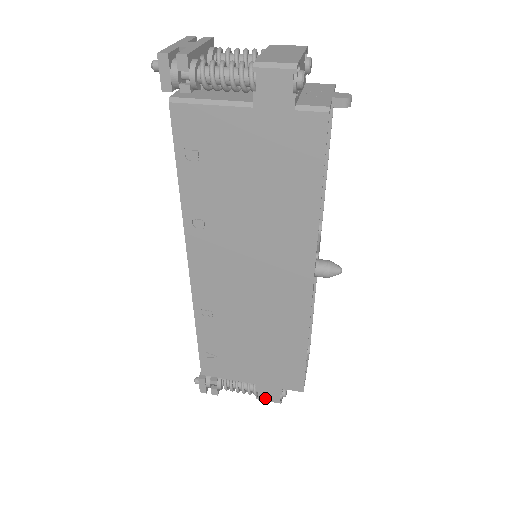
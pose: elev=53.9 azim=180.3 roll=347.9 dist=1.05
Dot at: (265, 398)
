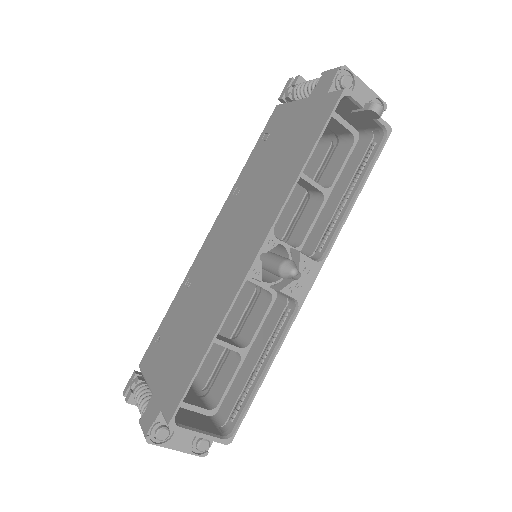
Dot at: (144, 422)
